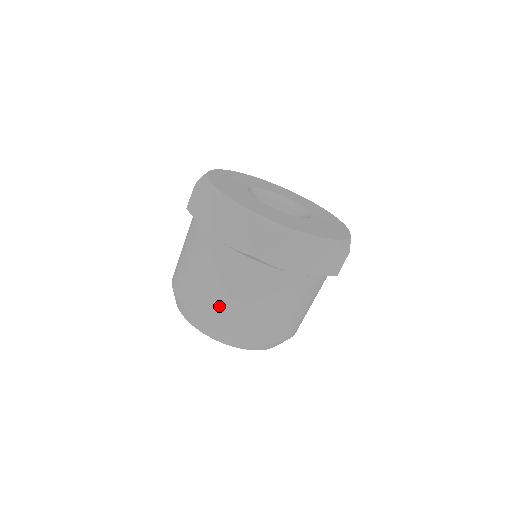
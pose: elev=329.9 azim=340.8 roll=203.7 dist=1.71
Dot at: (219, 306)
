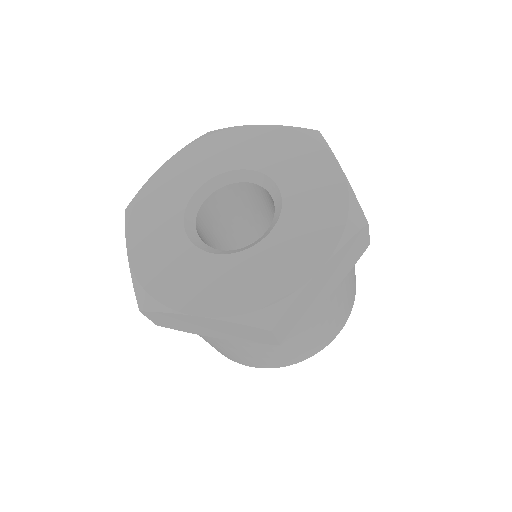
Dot at: occluded
